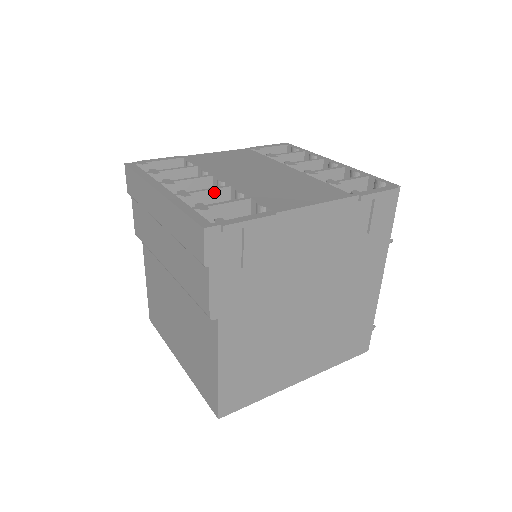
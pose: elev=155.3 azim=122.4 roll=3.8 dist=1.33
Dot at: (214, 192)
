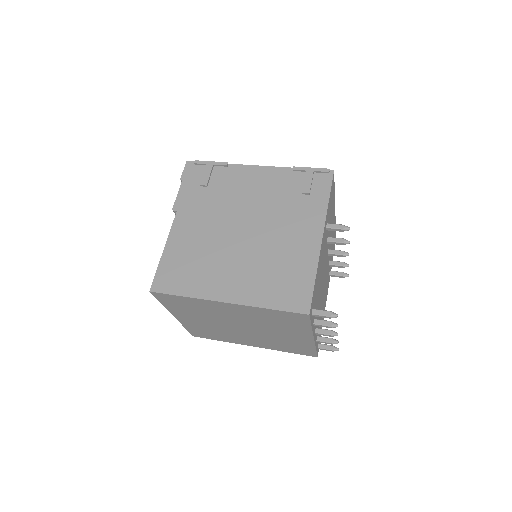
Dot at: occluded
